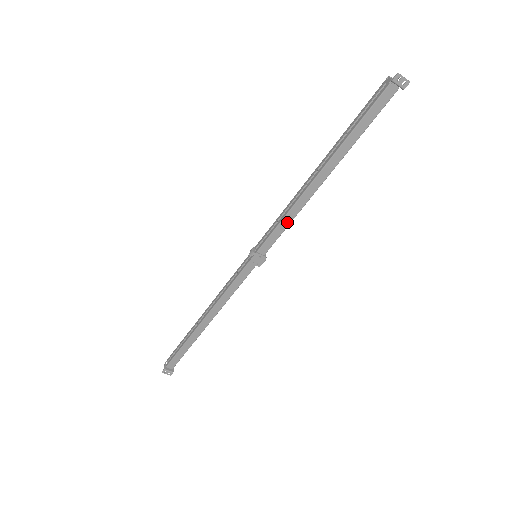
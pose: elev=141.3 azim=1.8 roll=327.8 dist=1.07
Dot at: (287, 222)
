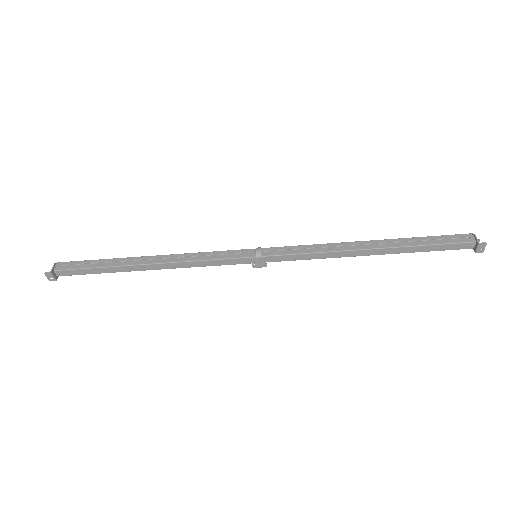
Dot at: (312, 257)
